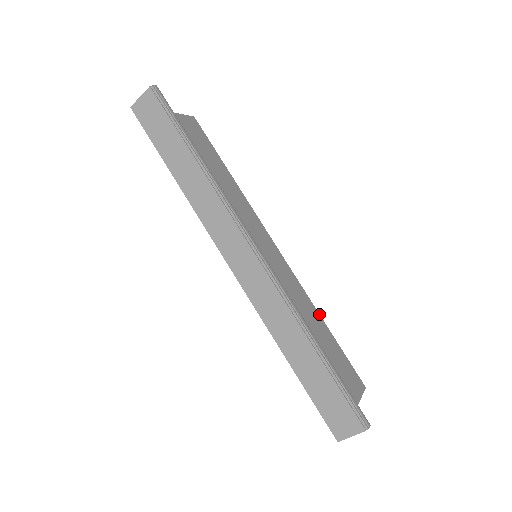
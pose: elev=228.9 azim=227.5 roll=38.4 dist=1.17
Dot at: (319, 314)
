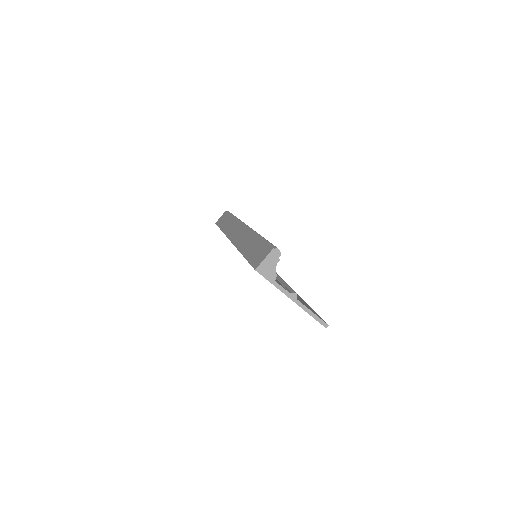
Dot at: (303, 300)
